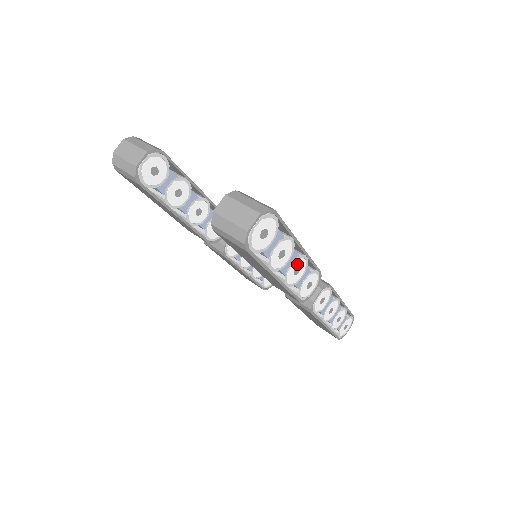
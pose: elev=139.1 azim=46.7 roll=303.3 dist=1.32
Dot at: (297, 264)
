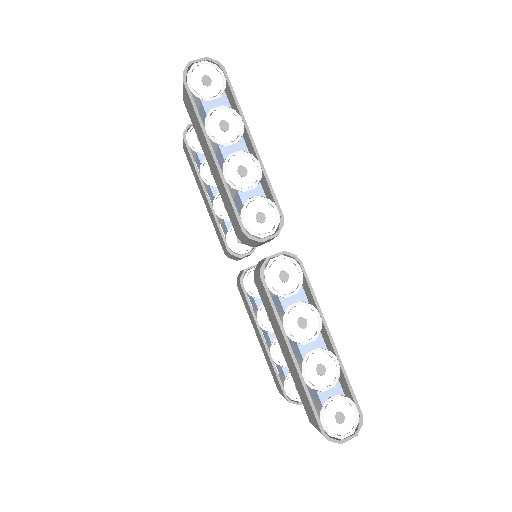
Dot at: (245, 162)
